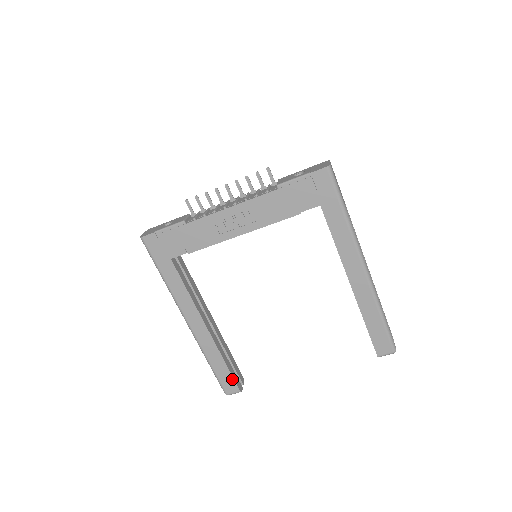
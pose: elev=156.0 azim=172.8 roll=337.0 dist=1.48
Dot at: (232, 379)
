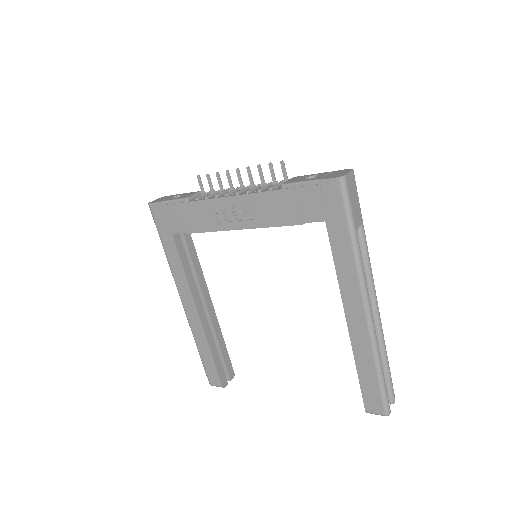
Dot at: (216, 372)
